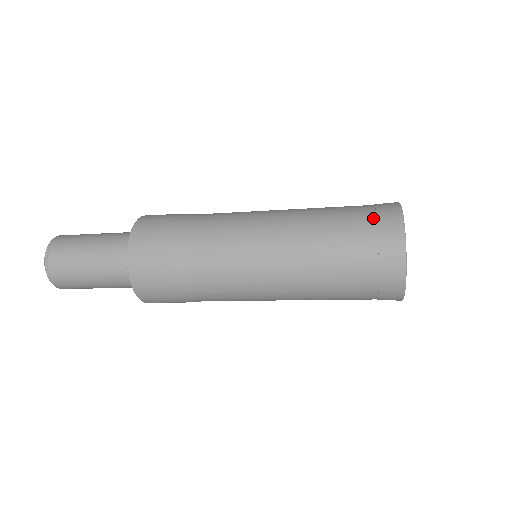
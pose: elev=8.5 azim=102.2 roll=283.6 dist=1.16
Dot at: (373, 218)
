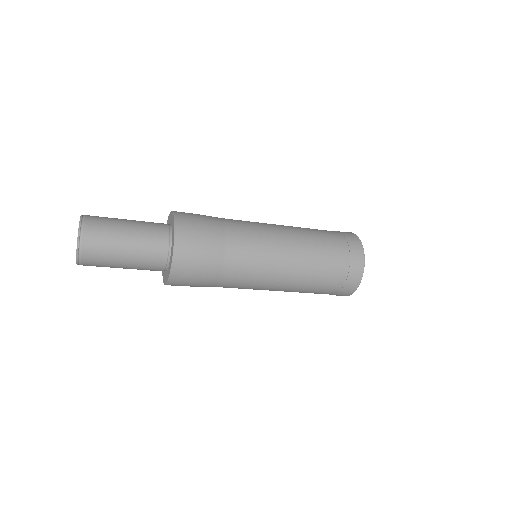
Dot at: (345, 241)
